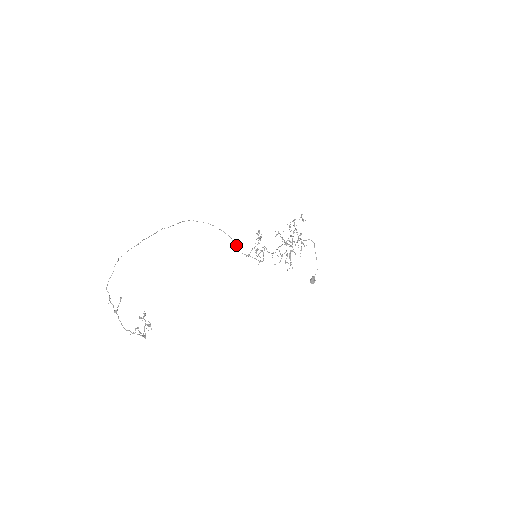
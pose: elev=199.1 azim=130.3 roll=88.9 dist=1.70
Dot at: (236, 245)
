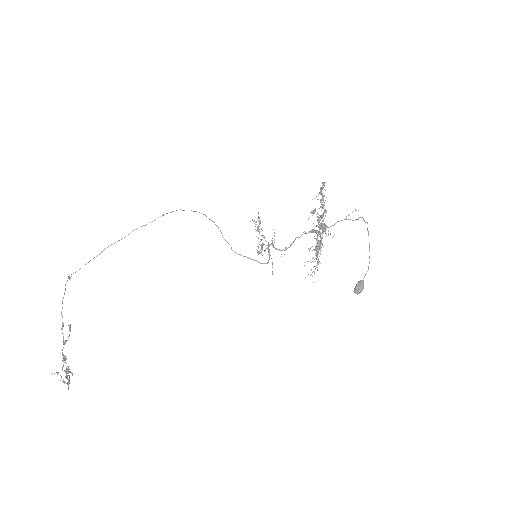
Dot at: occluded
